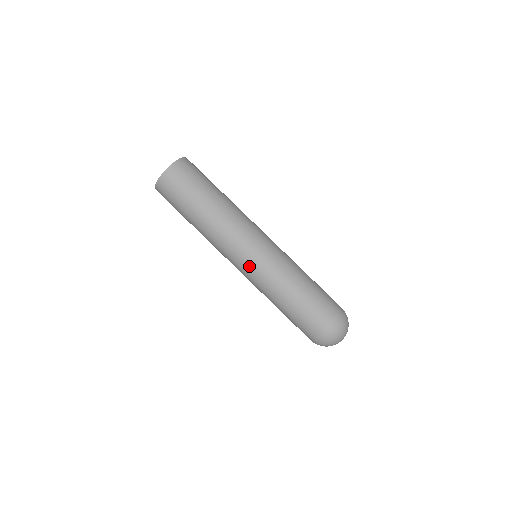
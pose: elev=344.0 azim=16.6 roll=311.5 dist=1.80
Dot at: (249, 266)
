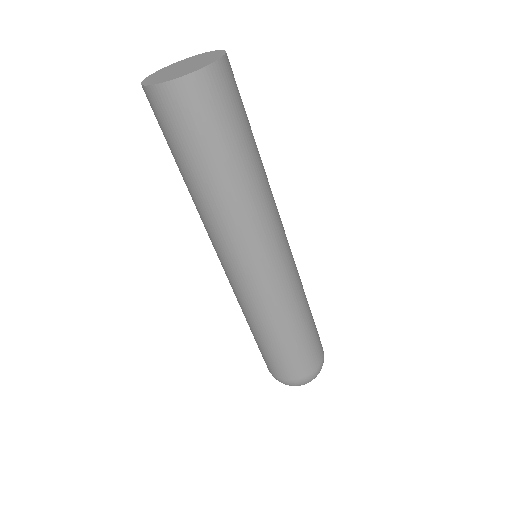
Dot at: (270, 276)
